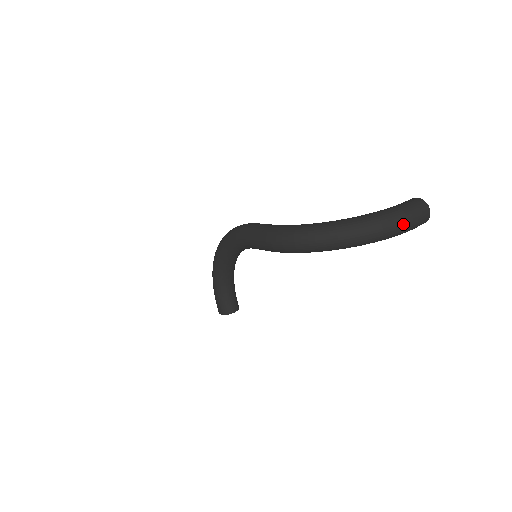
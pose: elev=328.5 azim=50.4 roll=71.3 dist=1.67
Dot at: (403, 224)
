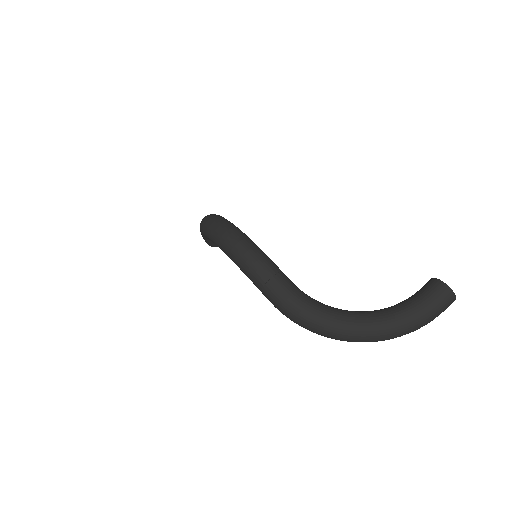
Dot at: occluded
